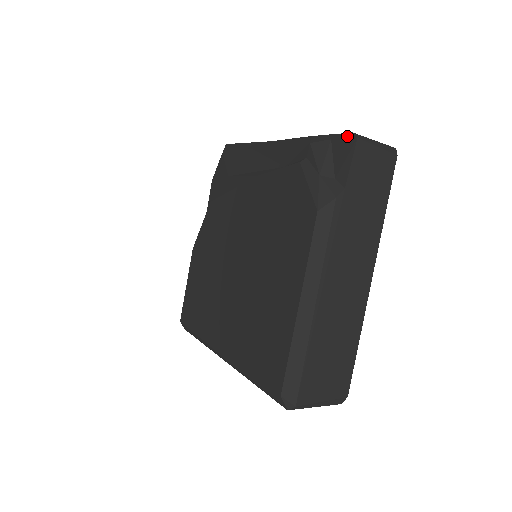
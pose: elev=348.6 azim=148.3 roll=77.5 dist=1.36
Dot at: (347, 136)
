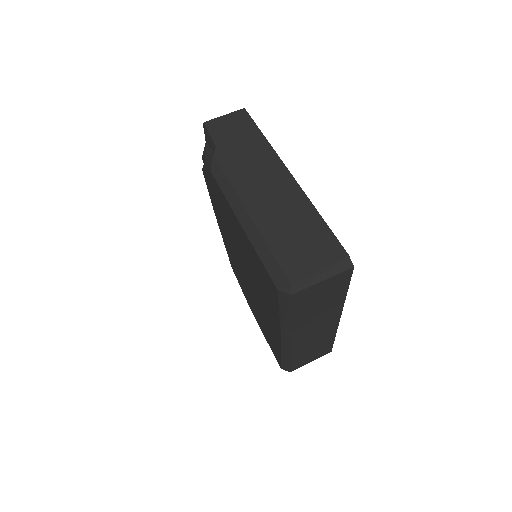
Dot at: (204, 129)
